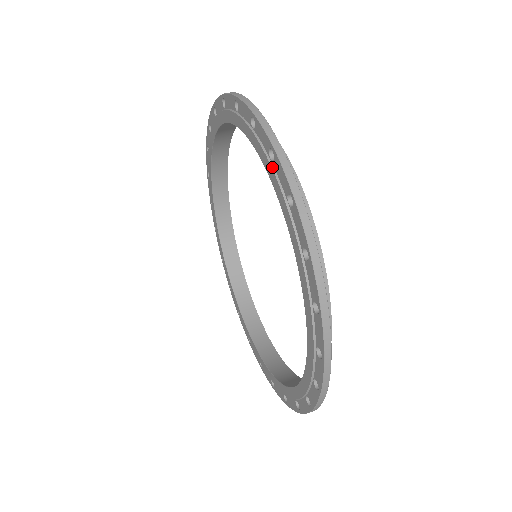
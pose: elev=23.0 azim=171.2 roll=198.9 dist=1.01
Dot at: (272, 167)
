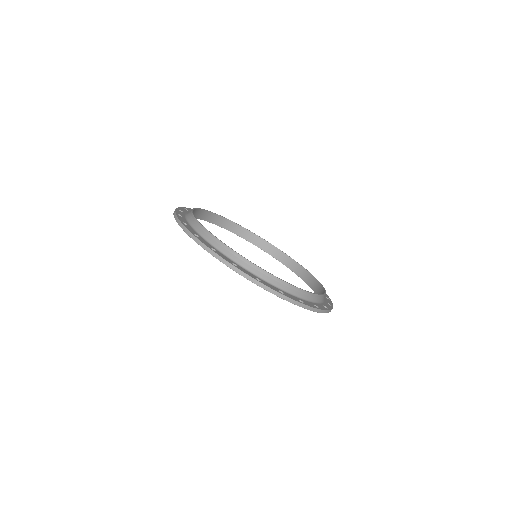
Dot at: occluded
